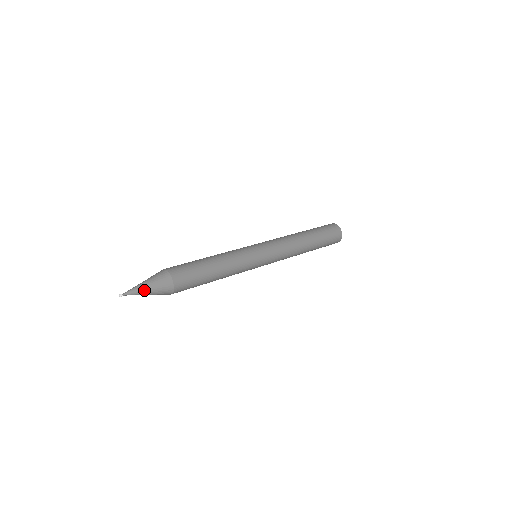
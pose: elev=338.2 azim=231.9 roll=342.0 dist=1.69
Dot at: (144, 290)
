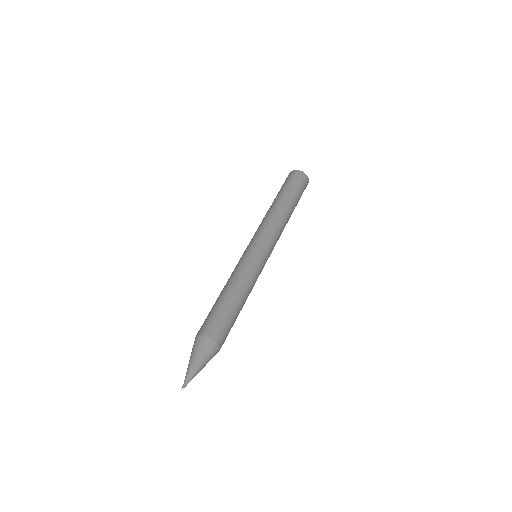
Dot at: occluded
